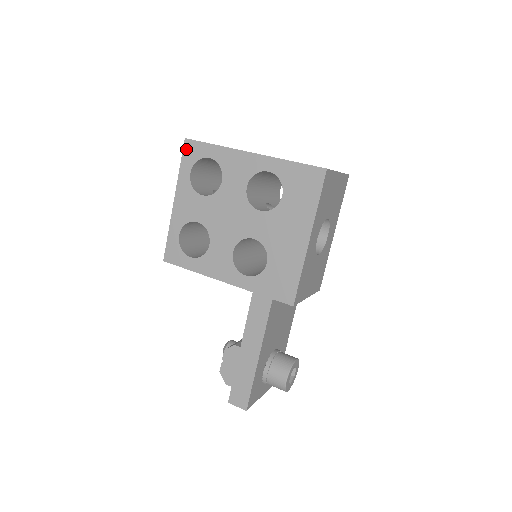
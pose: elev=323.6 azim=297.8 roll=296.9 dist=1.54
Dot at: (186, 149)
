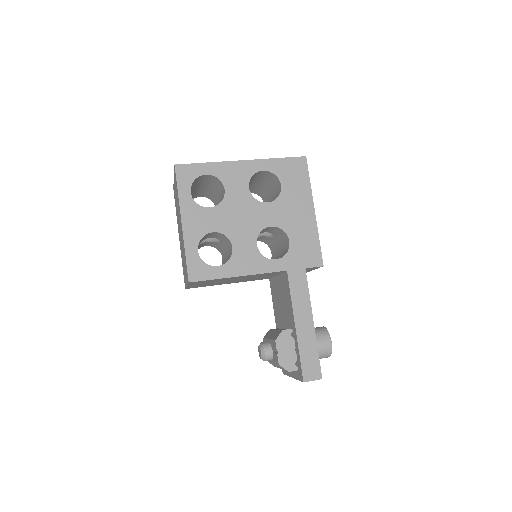
Dot at: (179, 173)
